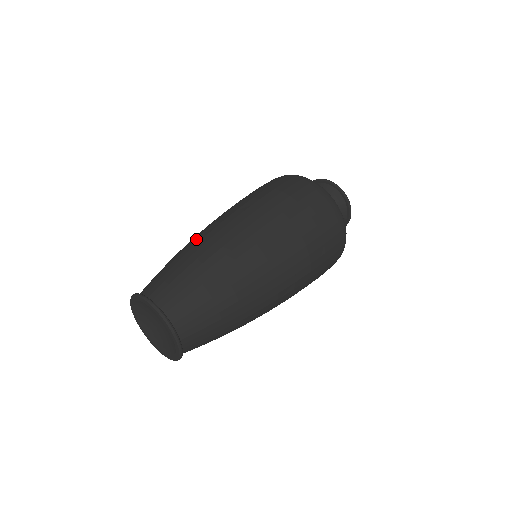
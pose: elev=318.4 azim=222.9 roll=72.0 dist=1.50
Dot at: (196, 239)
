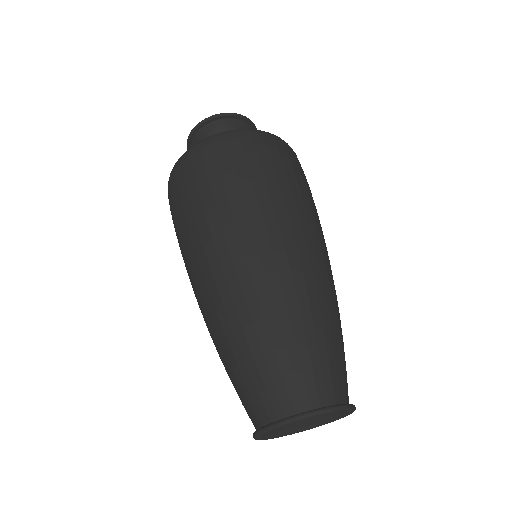
Dot at: (218, 319)
